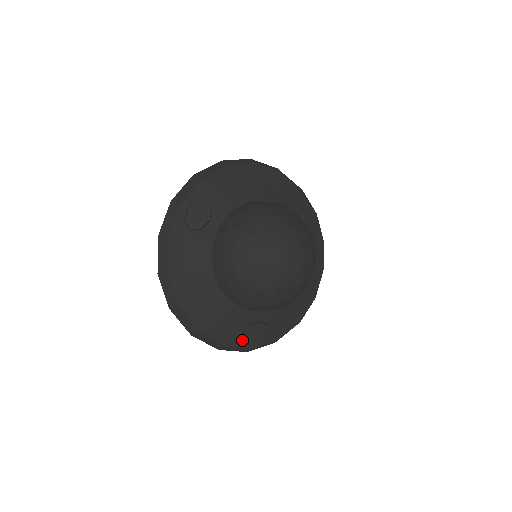
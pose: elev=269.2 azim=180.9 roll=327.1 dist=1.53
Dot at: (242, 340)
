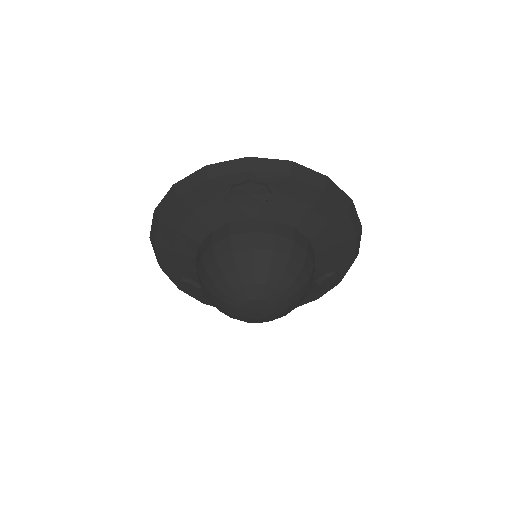
Dot at: (177, 280)
